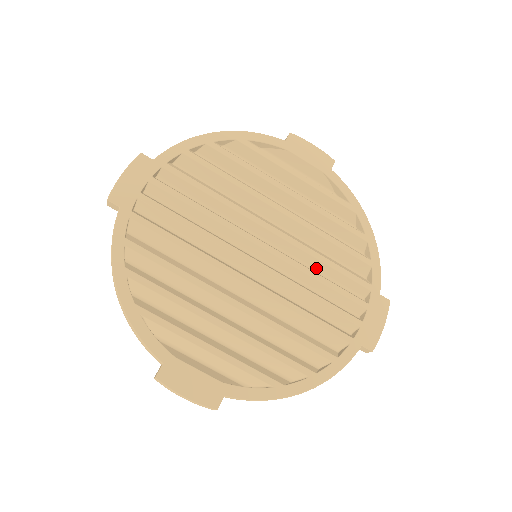
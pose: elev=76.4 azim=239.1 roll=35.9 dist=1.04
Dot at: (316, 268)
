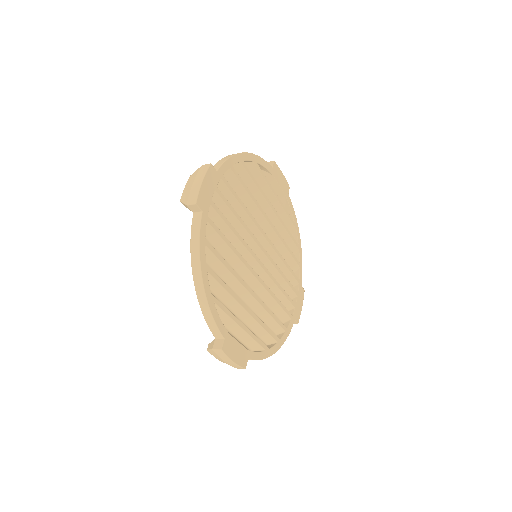
Dot at: occluded
